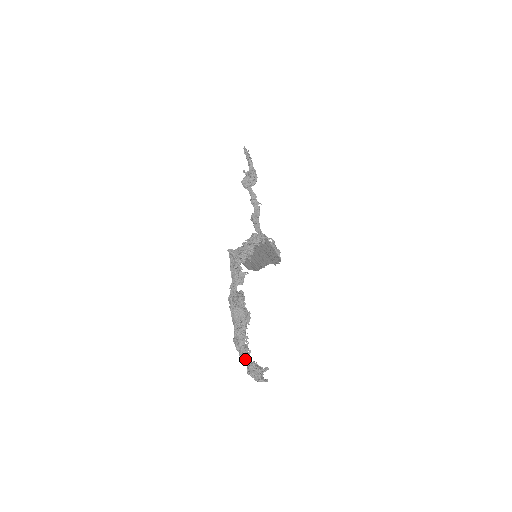
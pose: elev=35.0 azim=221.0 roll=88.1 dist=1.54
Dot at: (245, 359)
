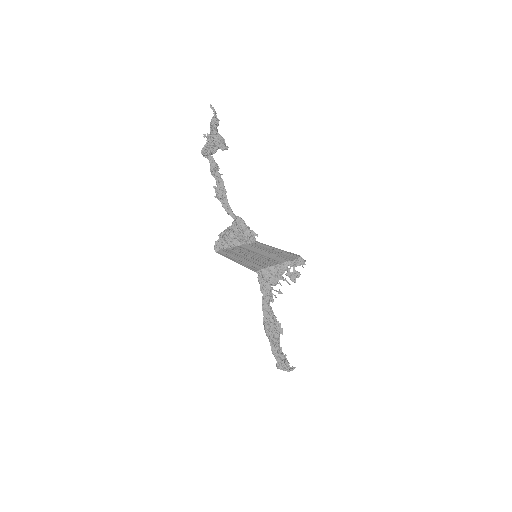
Dot at: occluded
